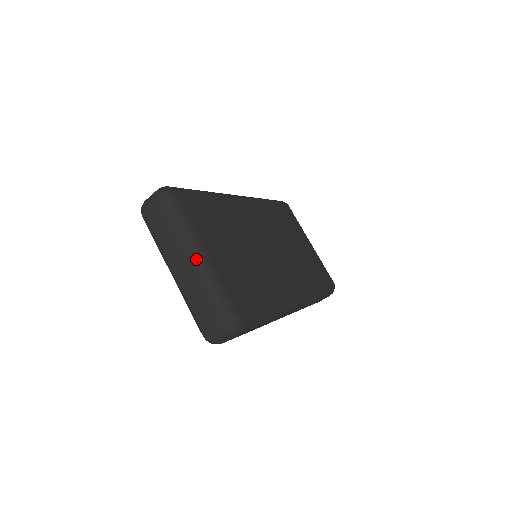
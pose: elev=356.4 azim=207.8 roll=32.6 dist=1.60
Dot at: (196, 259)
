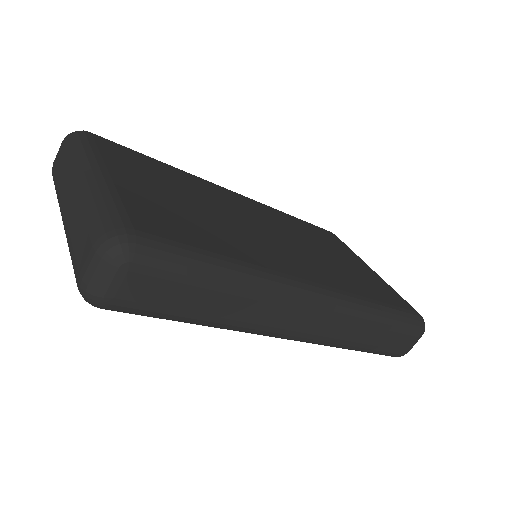
Dot at: (83, 179)
